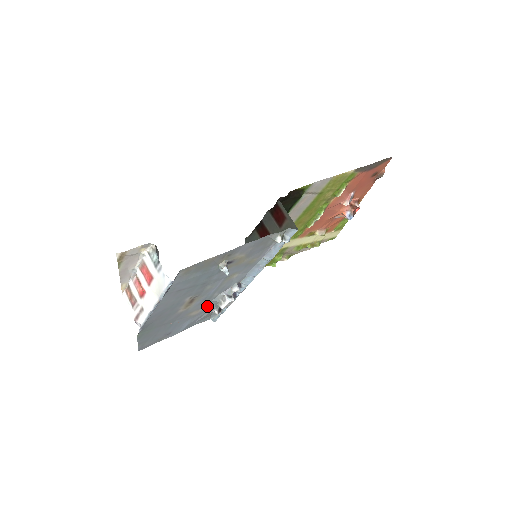
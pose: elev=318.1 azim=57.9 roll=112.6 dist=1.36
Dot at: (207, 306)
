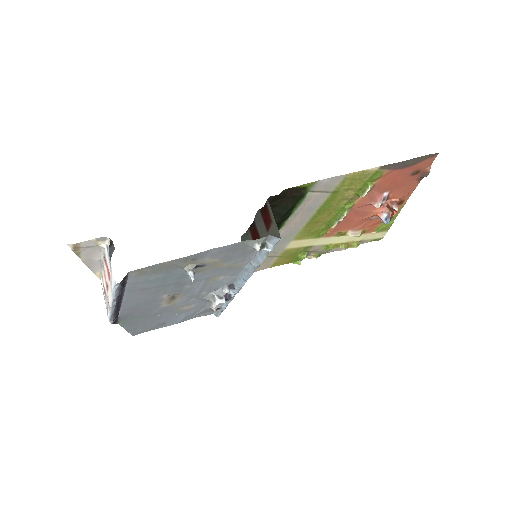
Dot at: (200, 302)
